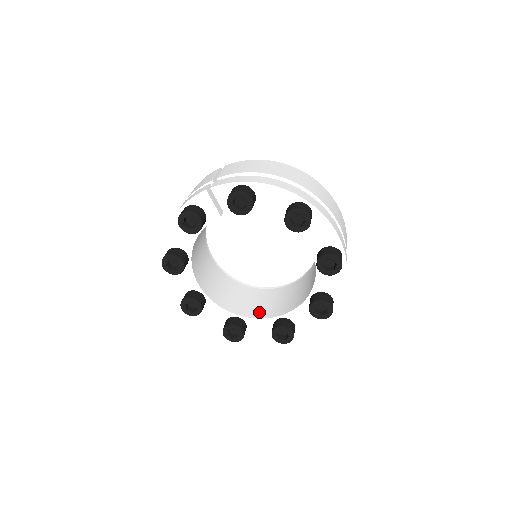
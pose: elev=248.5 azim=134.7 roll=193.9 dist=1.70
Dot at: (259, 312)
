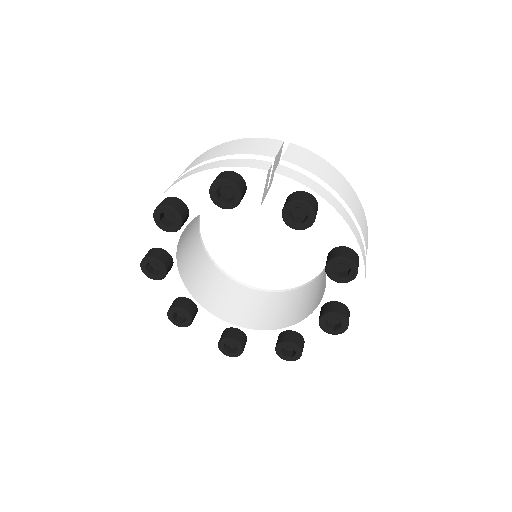
Dot at: (218, 307)
